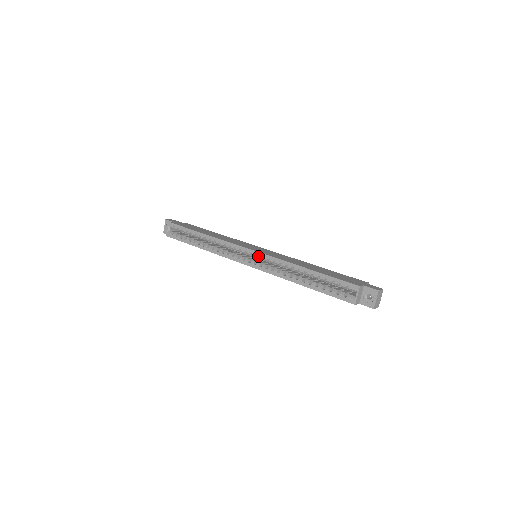
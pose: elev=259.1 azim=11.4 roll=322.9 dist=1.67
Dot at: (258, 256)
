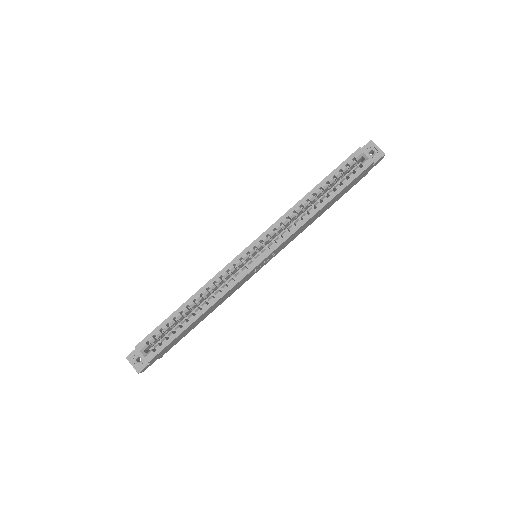
Dot at: (262, 240)
